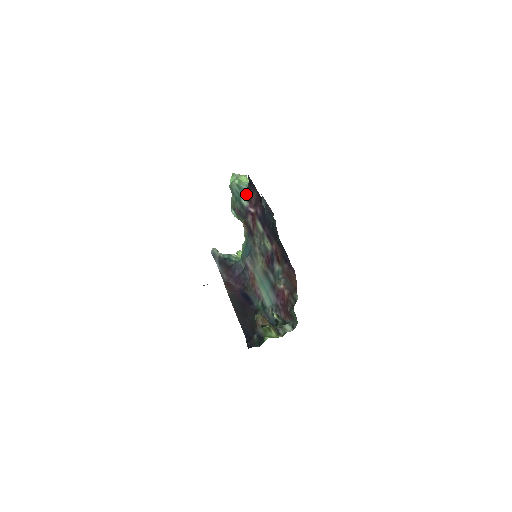
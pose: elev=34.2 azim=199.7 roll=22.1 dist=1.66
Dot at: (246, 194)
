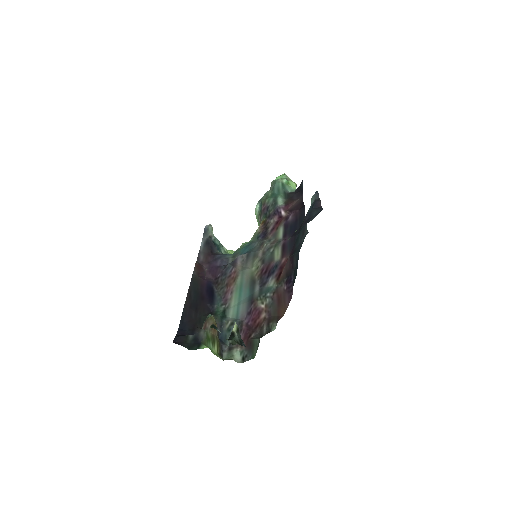
Dot at: (287, 196)
